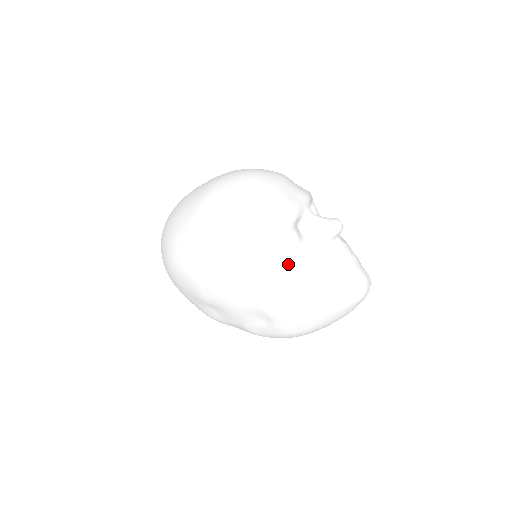
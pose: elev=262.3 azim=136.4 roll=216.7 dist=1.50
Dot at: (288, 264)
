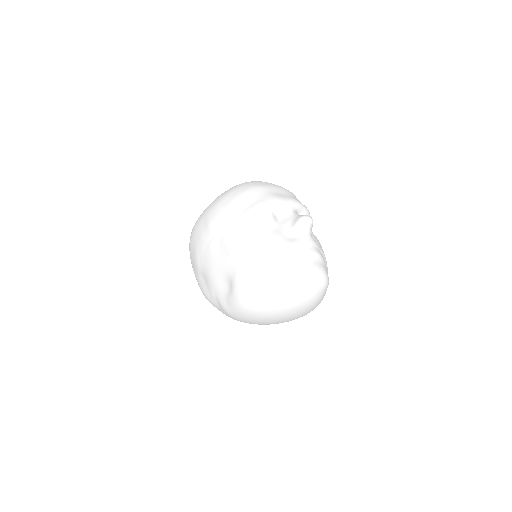
Dot at: (254, 233)
